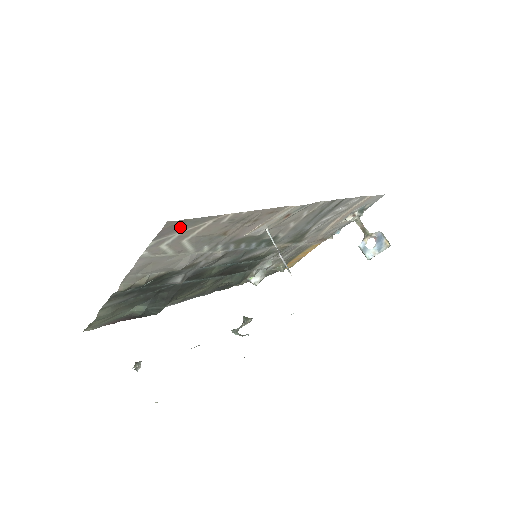
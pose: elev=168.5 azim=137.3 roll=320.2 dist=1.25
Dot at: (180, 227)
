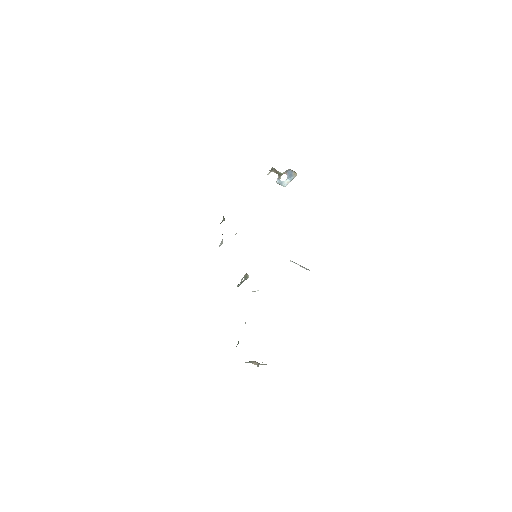
Dot at: occluded
